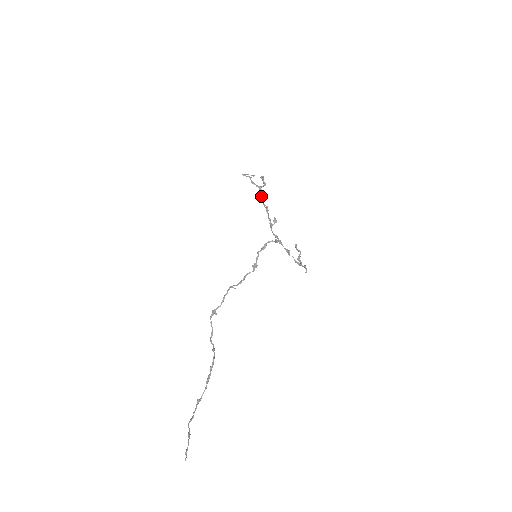
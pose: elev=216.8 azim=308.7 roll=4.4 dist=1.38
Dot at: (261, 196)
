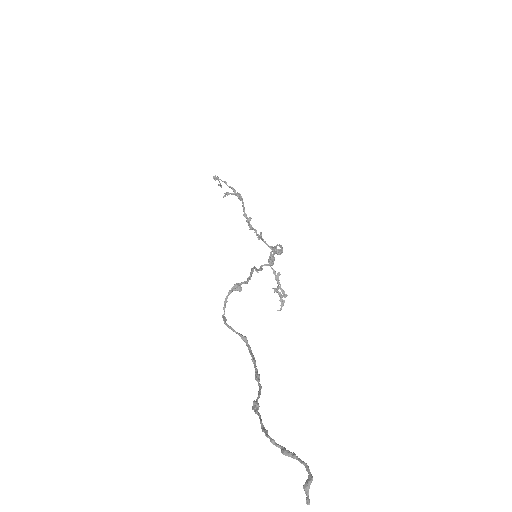
Dot at: (243, 205)
